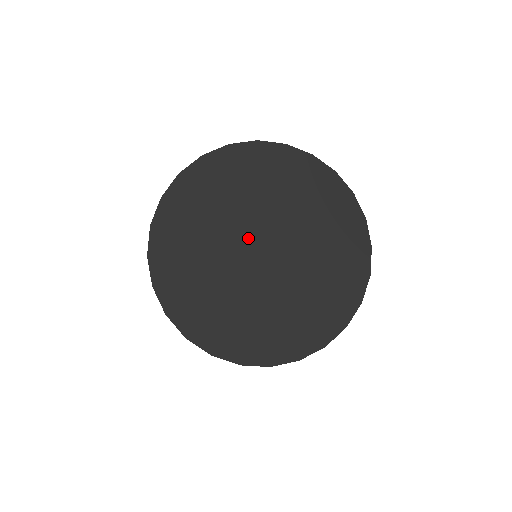
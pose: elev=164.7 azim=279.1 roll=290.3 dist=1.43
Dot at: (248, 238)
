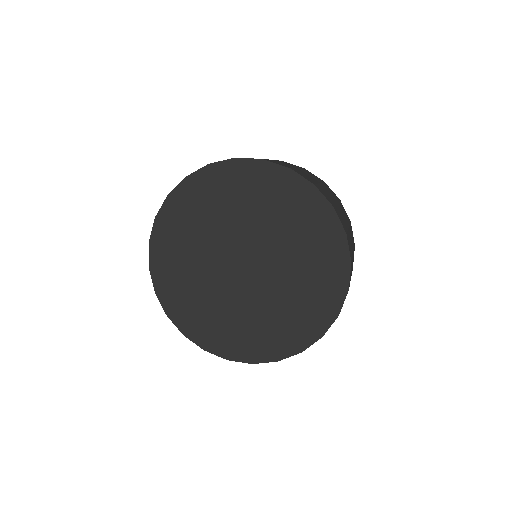
Dot at: (237, 247)
